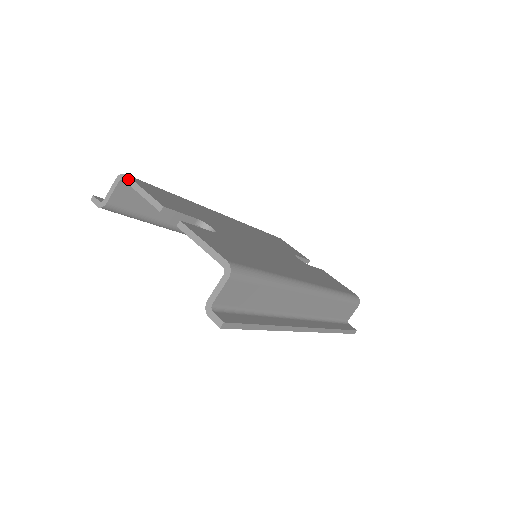
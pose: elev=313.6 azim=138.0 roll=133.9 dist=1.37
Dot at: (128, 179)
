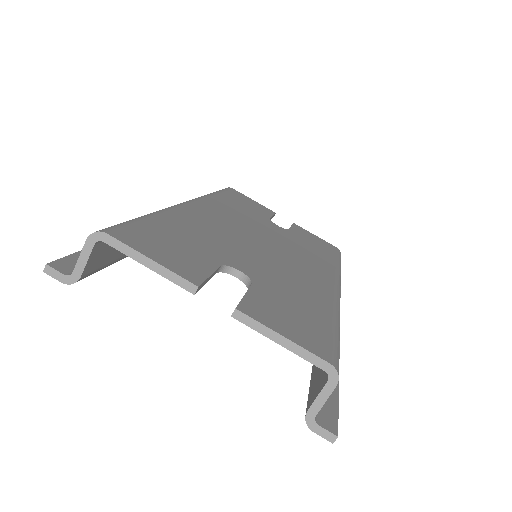
Dot at: (114, 241)
